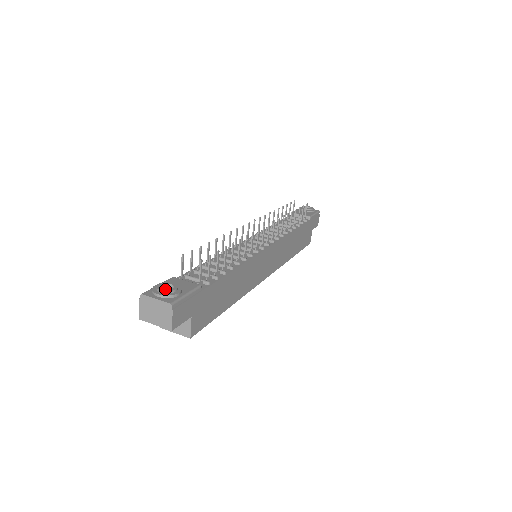
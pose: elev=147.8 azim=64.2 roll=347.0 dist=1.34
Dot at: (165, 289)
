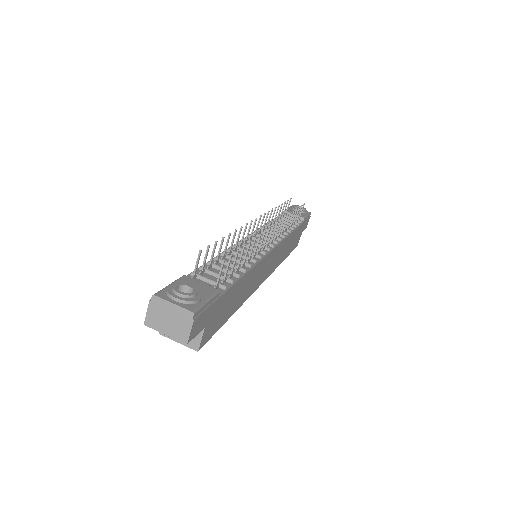
Dot at: occluded
